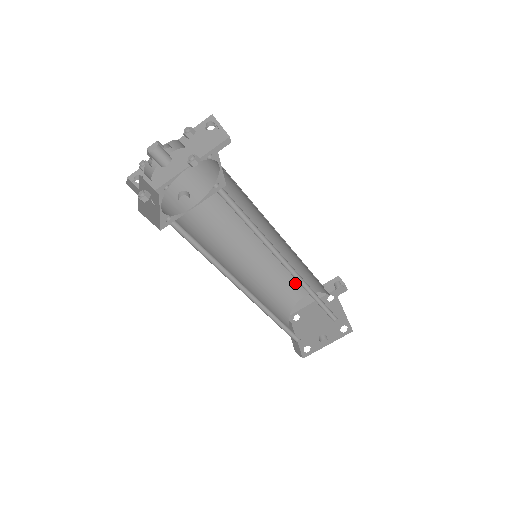
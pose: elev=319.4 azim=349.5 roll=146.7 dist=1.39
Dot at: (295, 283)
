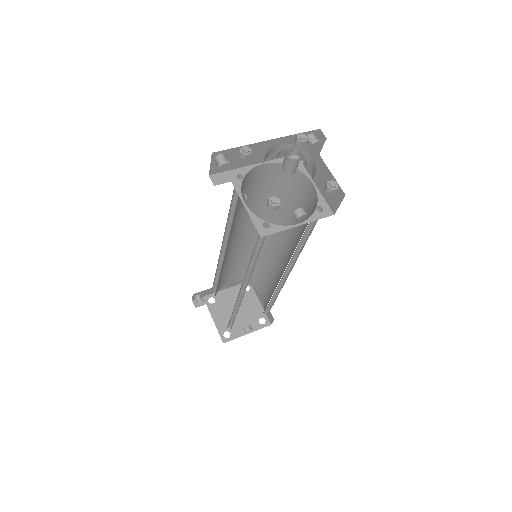
Dot at: (234, 272)
